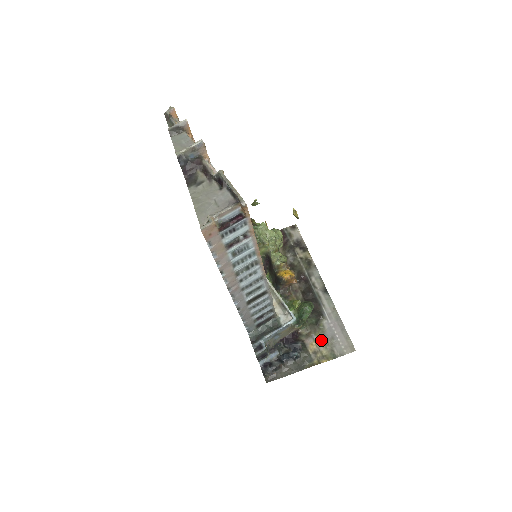
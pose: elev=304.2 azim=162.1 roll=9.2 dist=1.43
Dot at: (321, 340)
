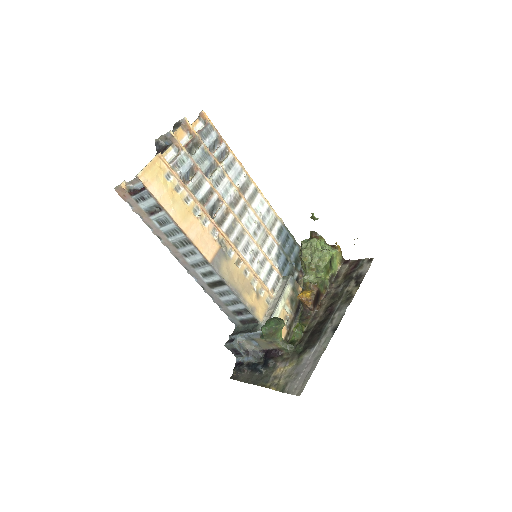
Dot at: (289, 370)
